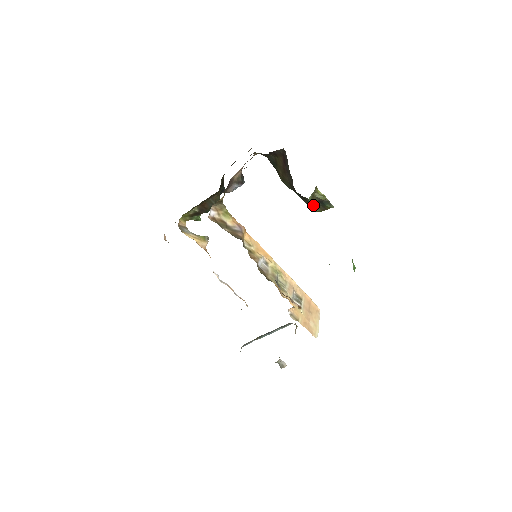
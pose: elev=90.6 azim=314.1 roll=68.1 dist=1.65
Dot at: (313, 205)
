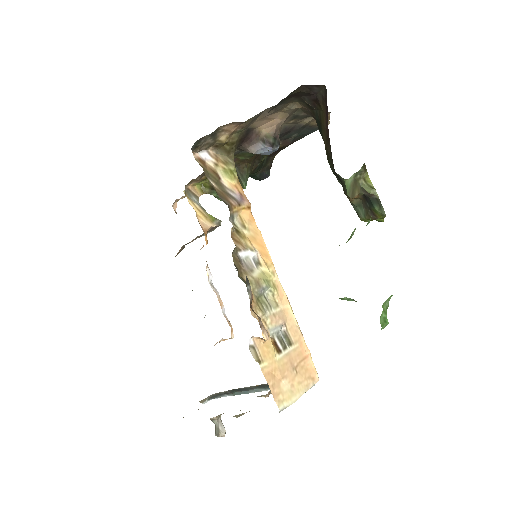
Dot at: (359, 207)
